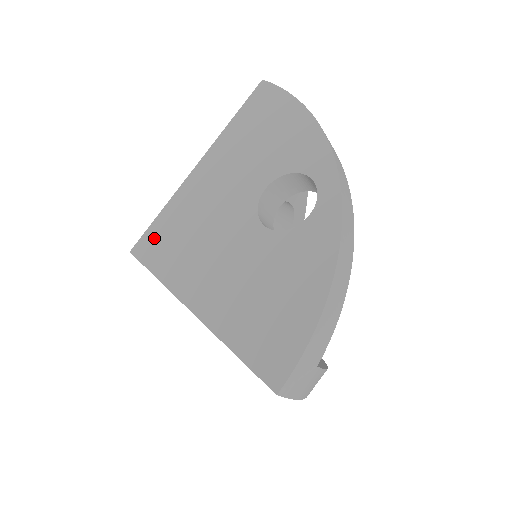
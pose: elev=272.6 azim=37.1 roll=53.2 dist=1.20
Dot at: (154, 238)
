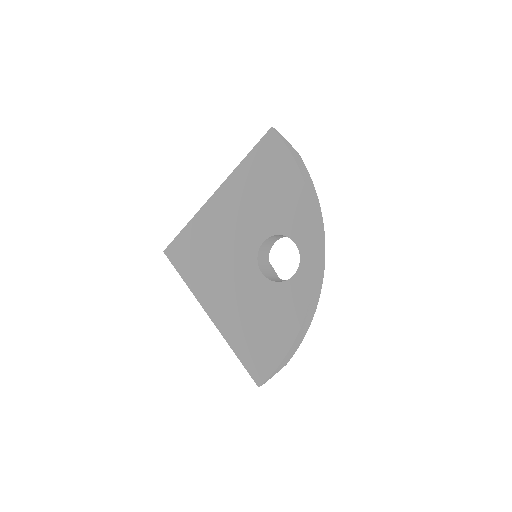
Dot at: (181, 248)
